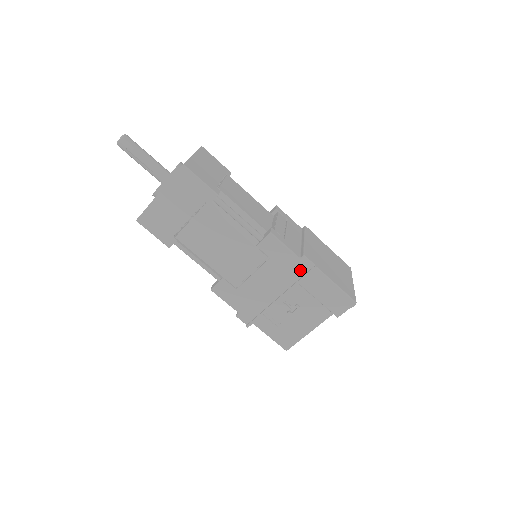
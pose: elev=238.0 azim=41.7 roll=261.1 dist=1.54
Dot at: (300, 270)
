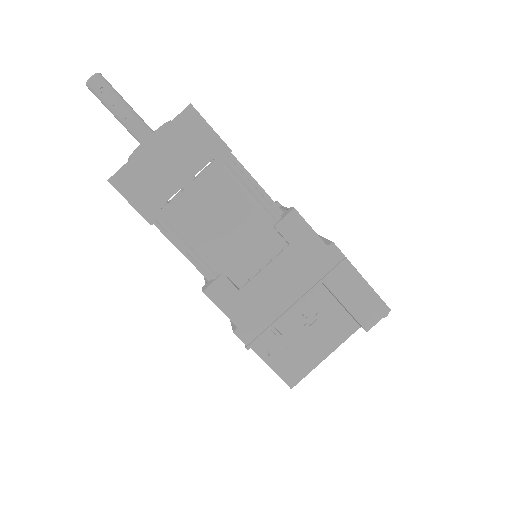
Dot at: (326, 263)
